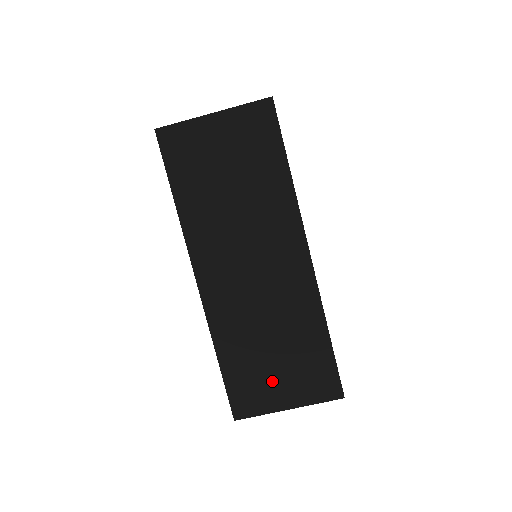
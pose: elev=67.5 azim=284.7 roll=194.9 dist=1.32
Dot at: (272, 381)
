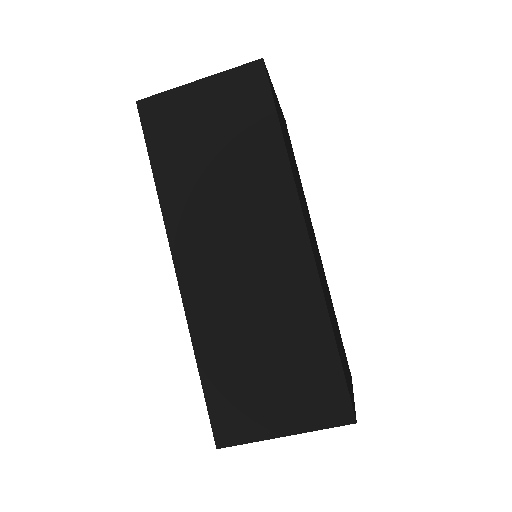
Dot at: (263, 397)
